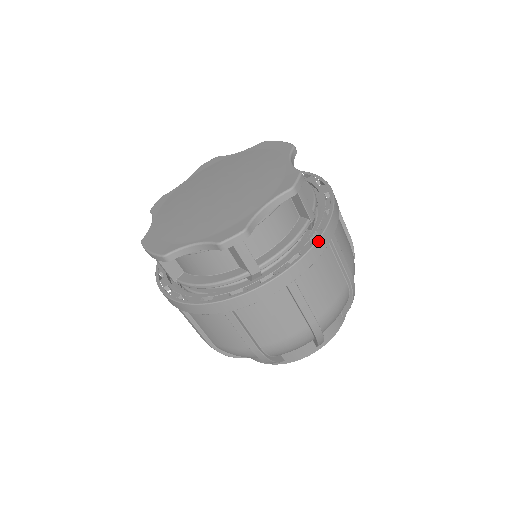
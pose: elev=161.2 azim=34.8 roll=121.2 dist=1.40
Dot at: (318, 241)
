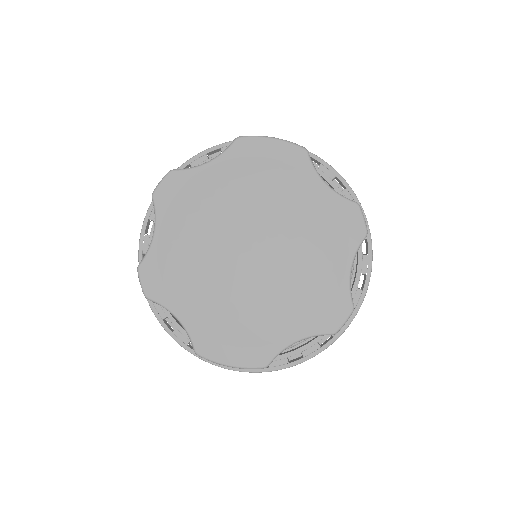
Dot at: (372, 253)
